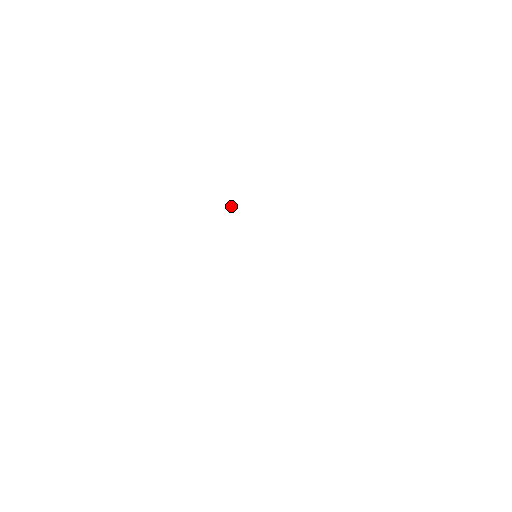
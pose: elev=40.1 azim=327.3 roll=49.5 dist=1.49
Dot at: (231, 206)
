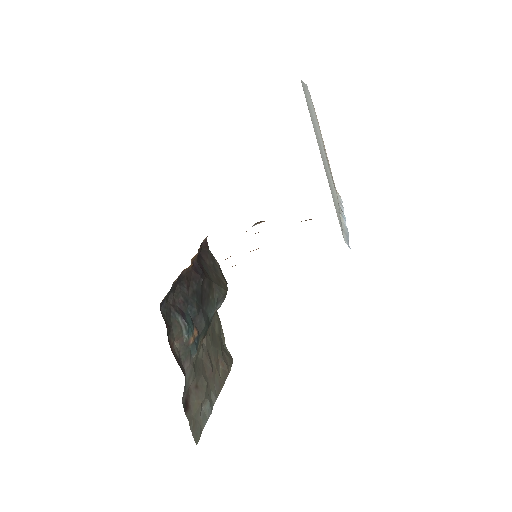
Dot at: (254, 225)
